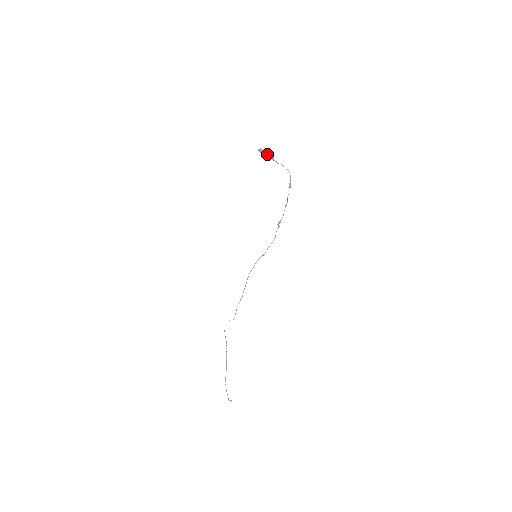
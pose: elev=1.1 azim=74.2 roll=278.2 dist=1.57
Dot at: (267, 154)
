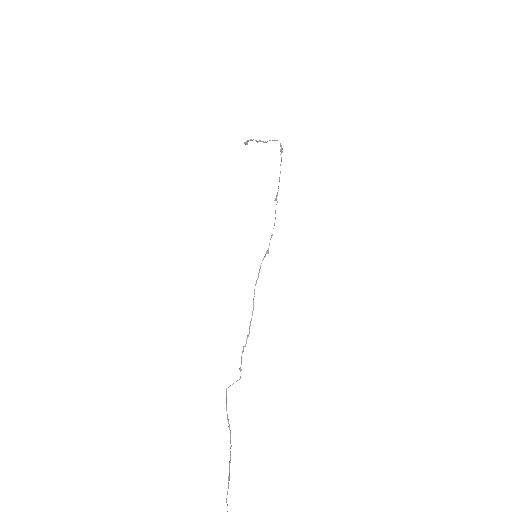
Dot at: occluded
